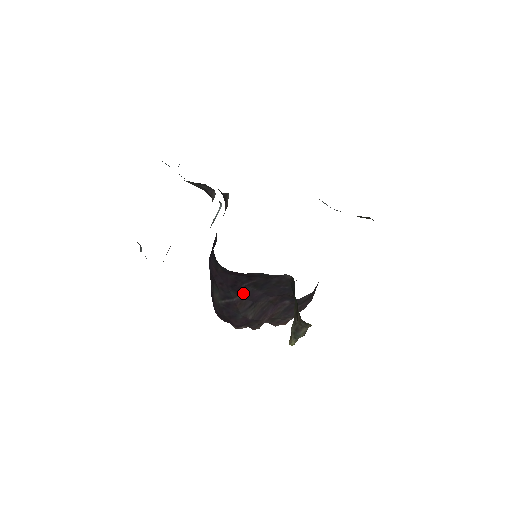
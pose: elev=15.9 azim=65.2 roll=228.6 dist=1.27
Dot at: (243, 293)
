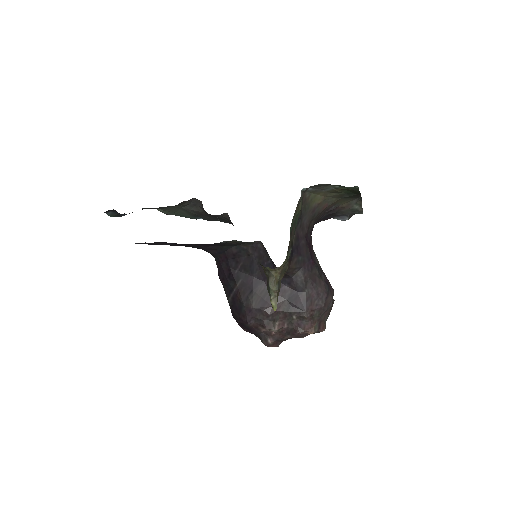
Dot at: (239, 281)
